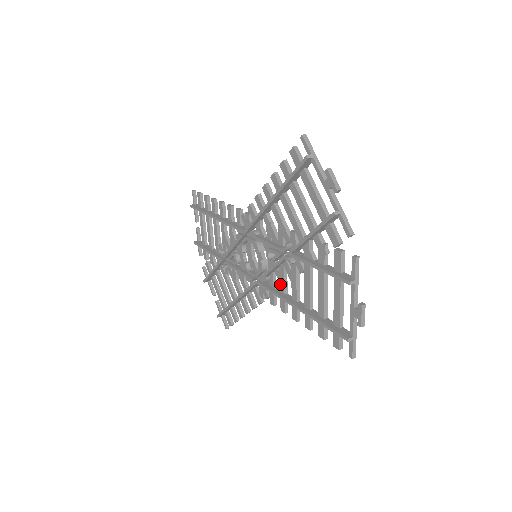
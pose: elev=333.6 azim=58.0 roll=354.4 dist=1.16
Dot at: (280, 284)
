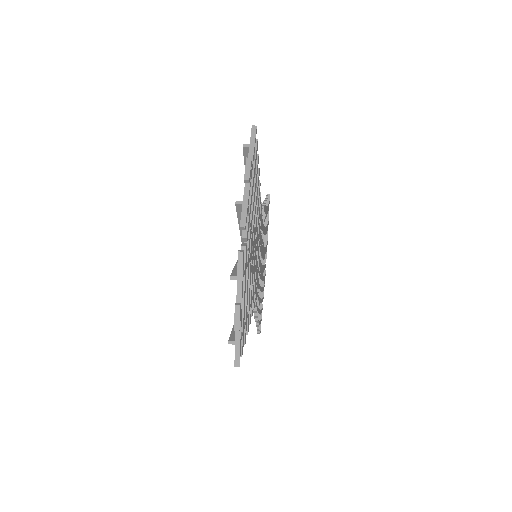
Dot at: occluded
